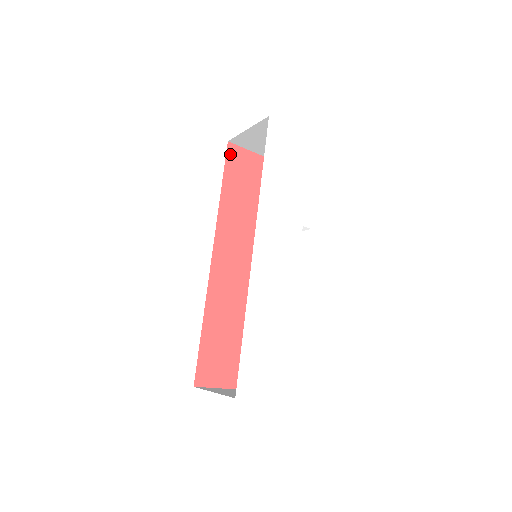
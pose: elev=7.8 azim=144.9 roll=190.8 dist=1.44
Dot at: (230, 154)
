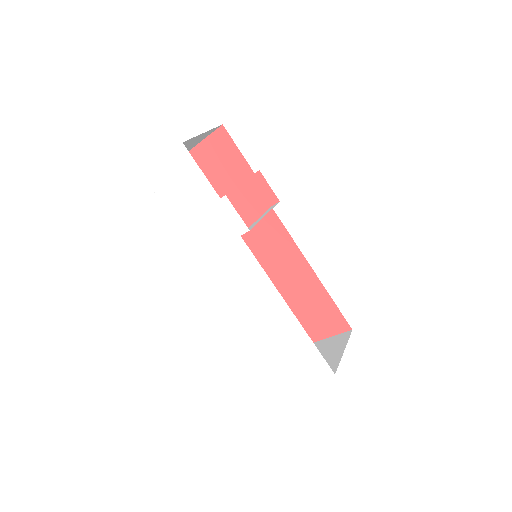
Dot at: occluded
